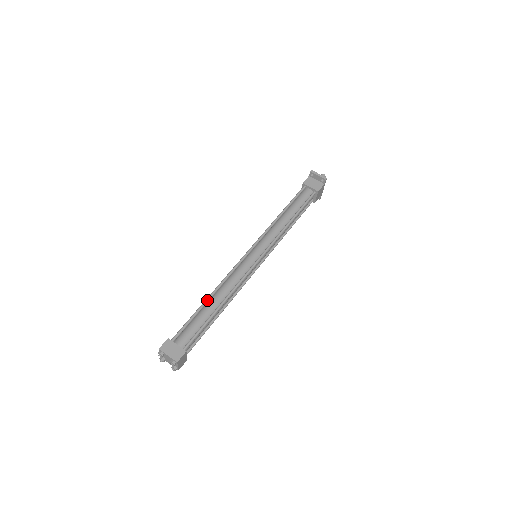
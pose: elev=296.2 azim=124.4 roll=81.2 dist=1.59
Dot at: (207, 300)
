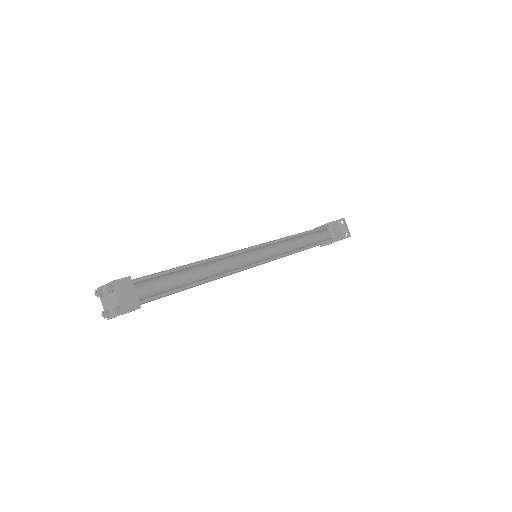
Dot at: (193, 265)
